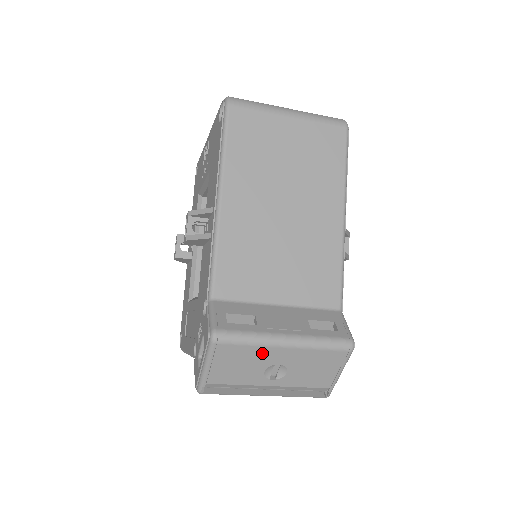
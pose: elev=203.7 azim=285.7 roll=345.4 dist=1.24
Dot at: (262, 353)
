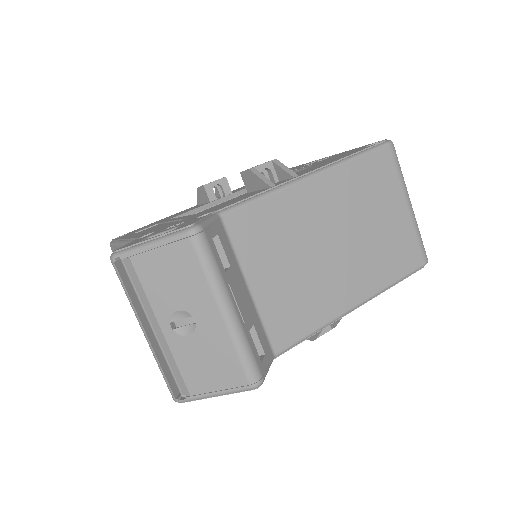
Dot at: (201, 293)
